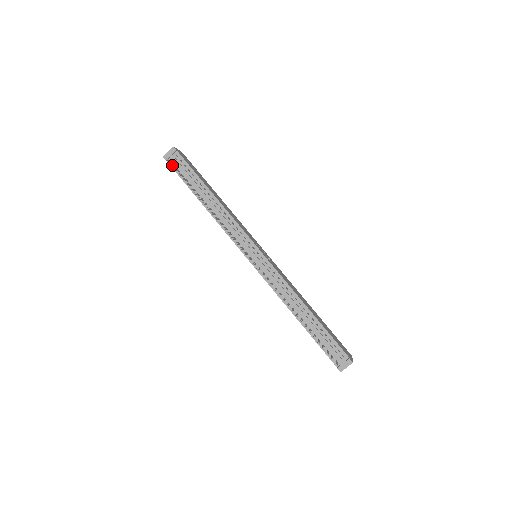
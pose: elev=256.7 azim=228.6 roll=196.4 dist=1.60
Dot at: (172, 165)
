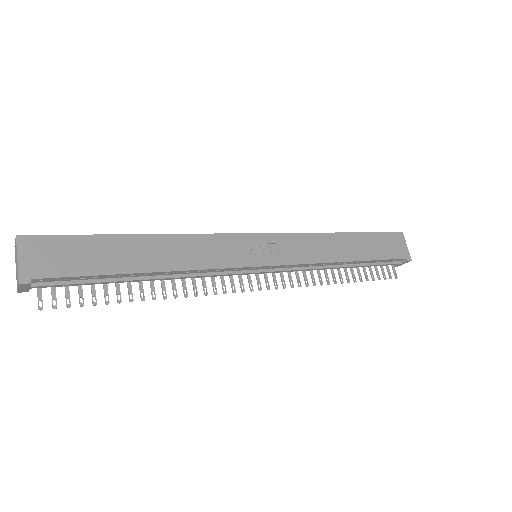
Dot at: occluded
